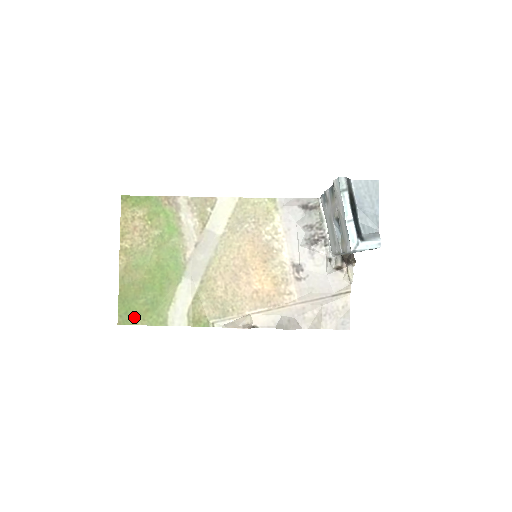
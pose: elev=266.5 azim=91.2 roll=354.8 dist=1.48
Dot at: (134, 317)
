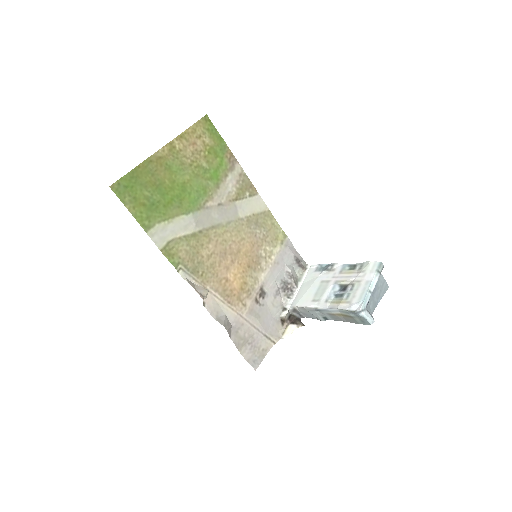
Dot at: (129, 197)
